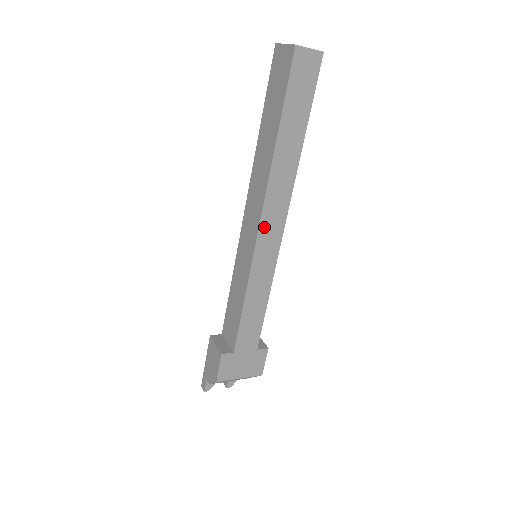
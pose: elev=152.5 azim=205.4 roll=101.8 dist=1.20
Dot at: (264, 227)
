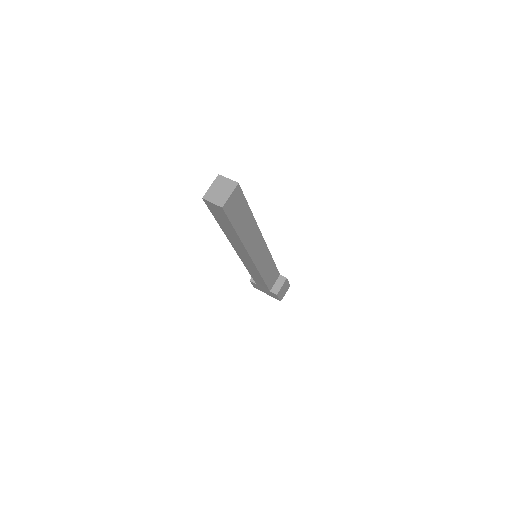
Dot at: (239, 254)
